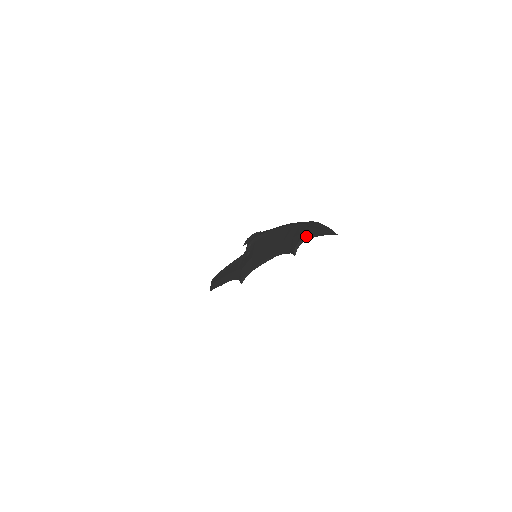
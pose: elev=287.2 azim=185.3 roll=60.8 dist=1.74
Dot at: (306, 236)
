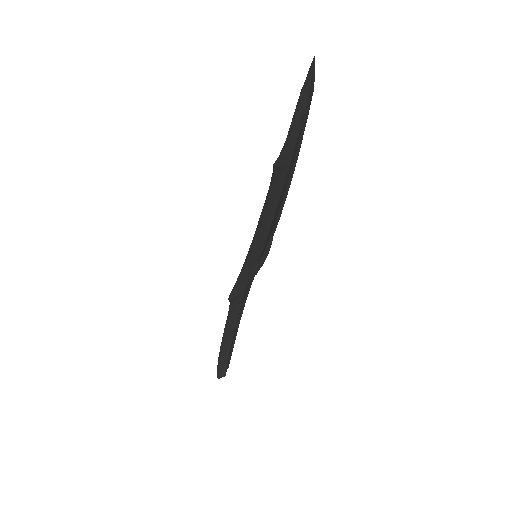
Dot at: (290, 127)
